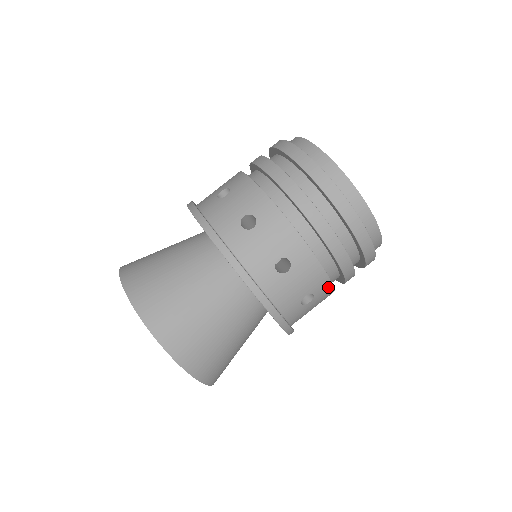
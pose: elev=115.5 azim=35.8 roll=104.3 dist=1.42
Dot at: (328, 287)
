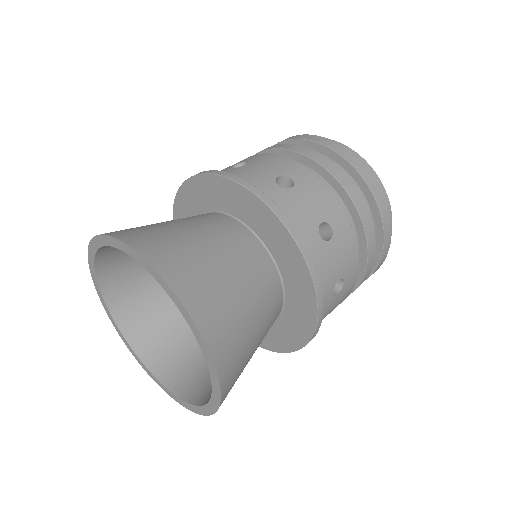
Dot at: (346, 227)
